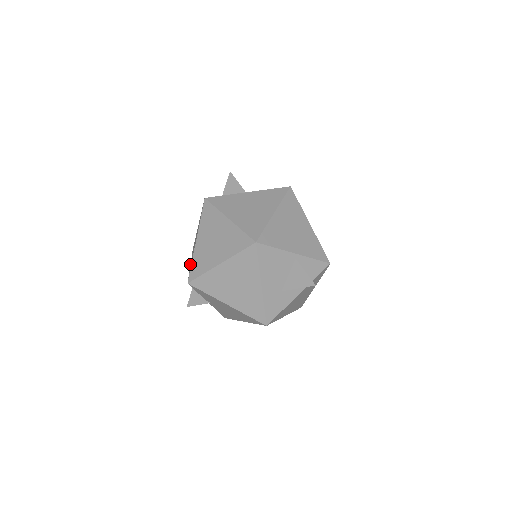
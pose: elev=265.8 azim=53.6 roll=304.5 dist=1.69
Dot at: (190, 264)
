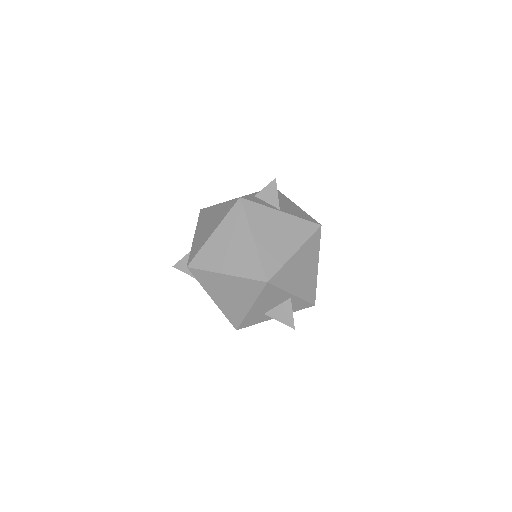
Dot at: (194, 236)
